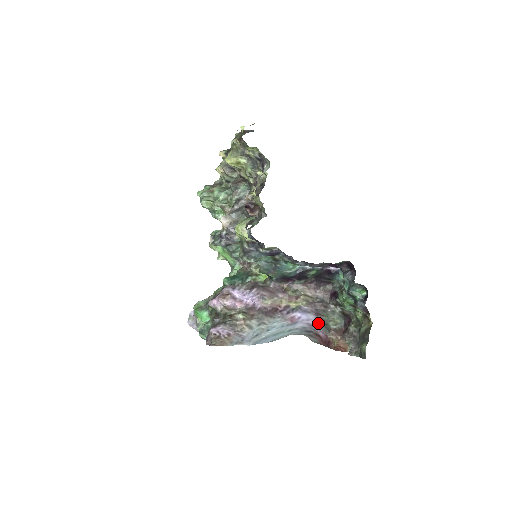
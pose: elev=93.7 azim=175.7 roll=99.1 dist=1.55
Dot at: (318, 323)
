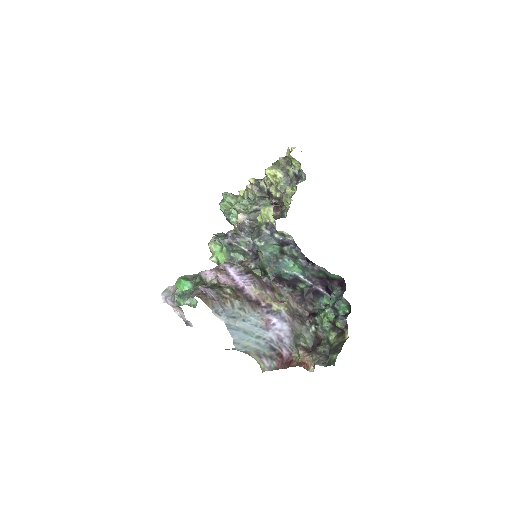
Dot at: (288, 337)
